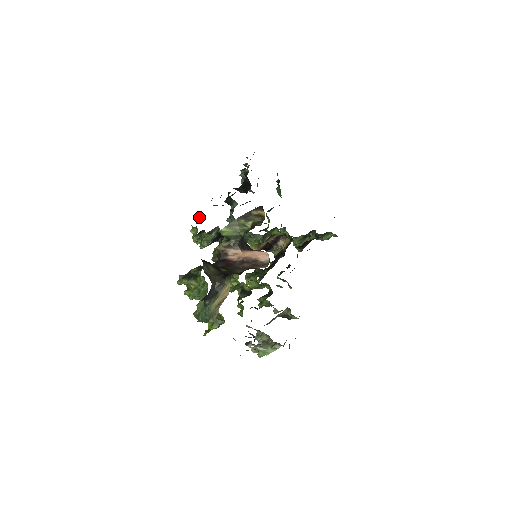
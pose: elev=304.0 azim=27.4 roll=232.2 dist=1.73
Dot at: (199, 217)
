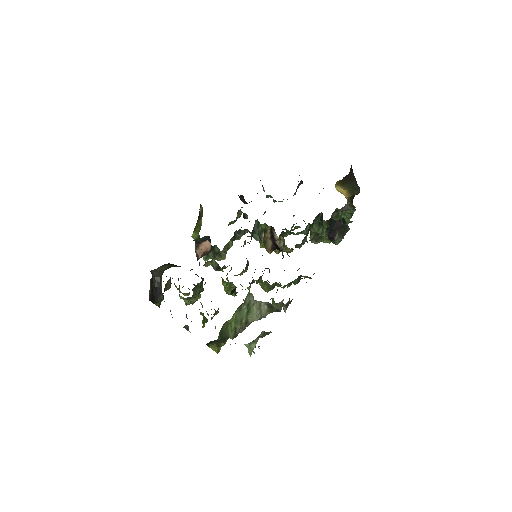
Dot at: occluded
